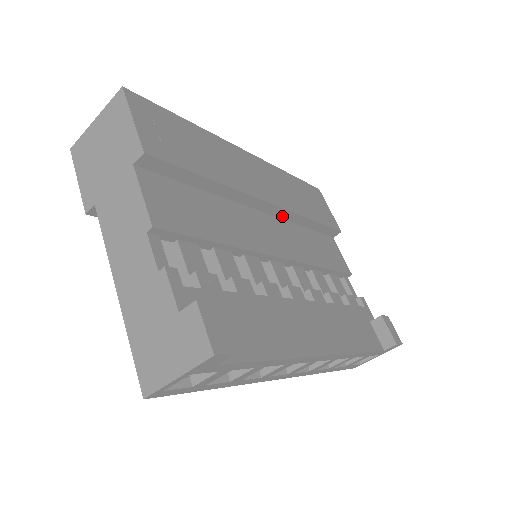
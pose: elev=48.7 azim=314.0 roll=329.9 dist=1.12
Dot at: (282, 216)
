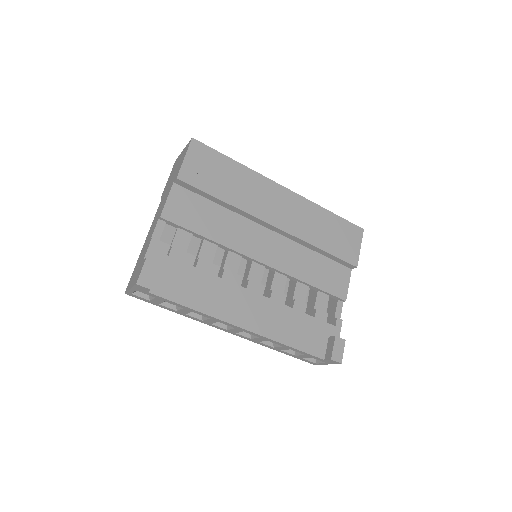
Dot at: (290, 238)
